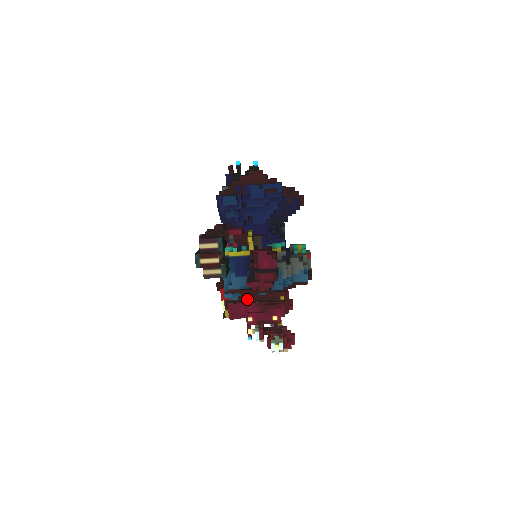
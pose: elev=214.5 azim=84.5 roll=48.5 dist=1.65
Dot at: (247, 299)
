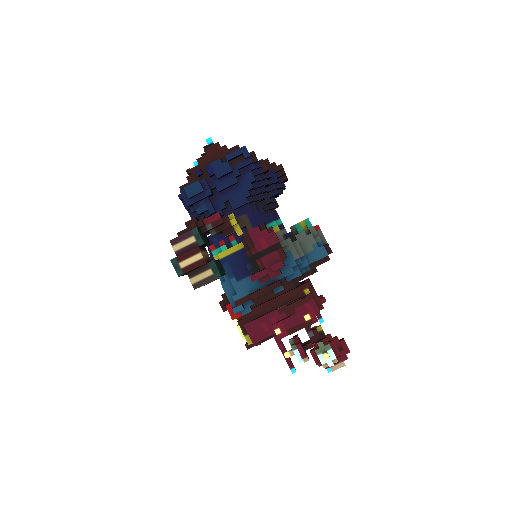
Dot at: (265, 310)
